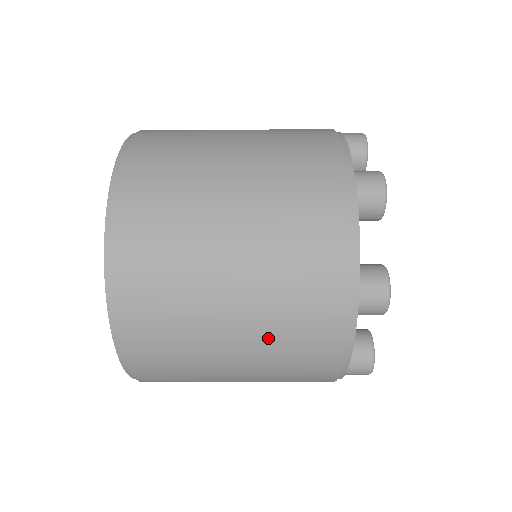
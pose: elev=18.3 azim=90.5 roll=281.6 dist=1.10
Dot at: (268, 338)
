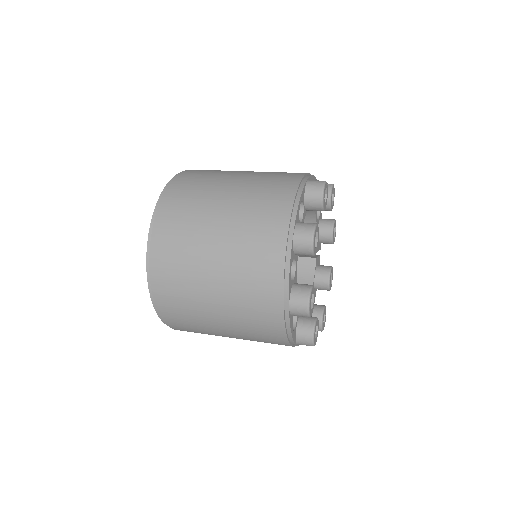
Dot at: (239, 323)
